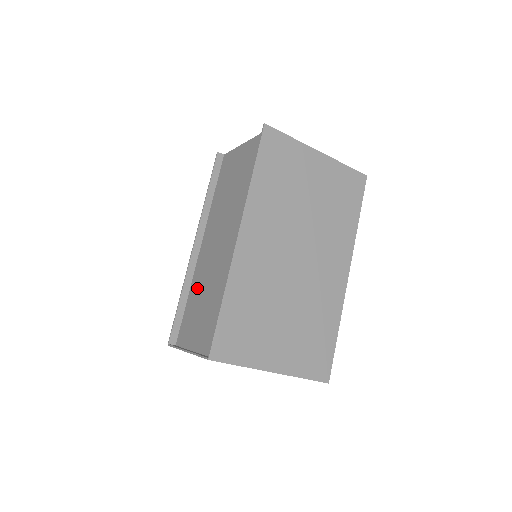
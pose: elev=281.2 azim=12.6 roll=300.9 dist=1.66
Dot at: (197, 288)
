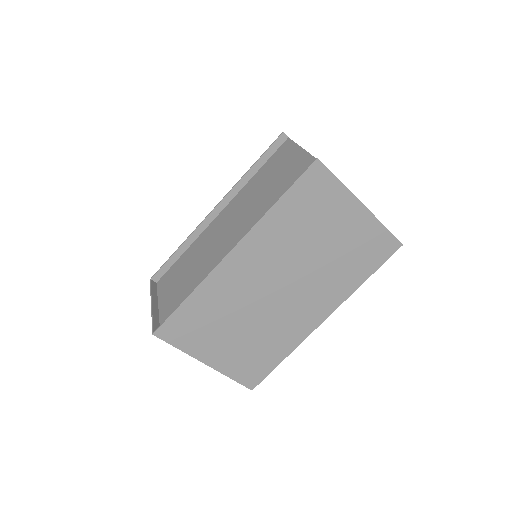
Dot at: (193, 252)
